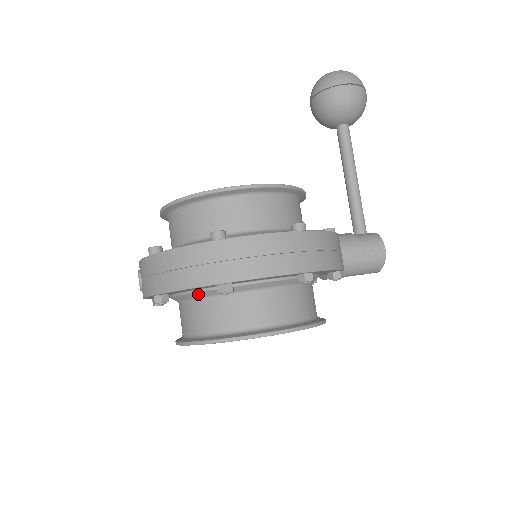
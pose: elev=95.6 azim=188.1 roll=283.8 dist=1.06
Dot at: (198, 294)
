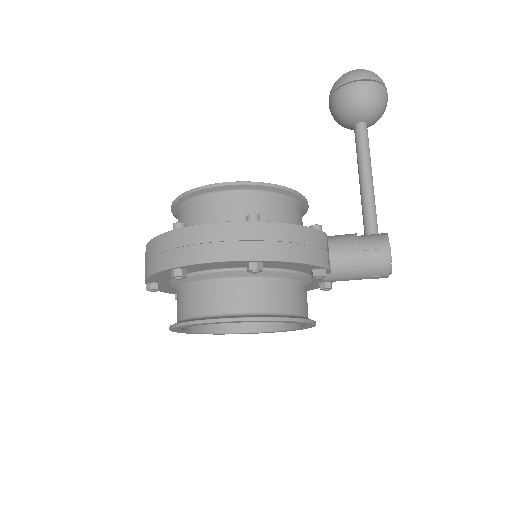
Dot at: (176, 283)
